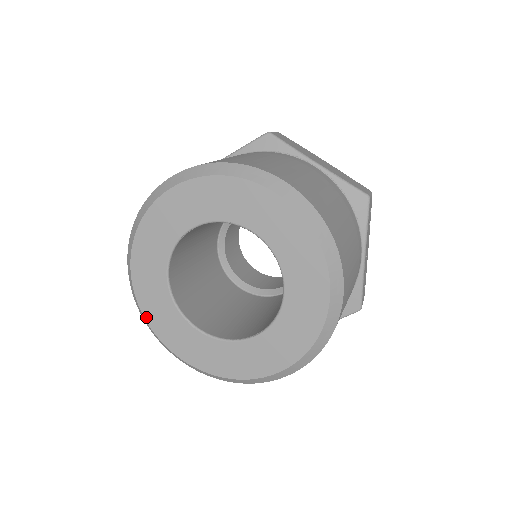
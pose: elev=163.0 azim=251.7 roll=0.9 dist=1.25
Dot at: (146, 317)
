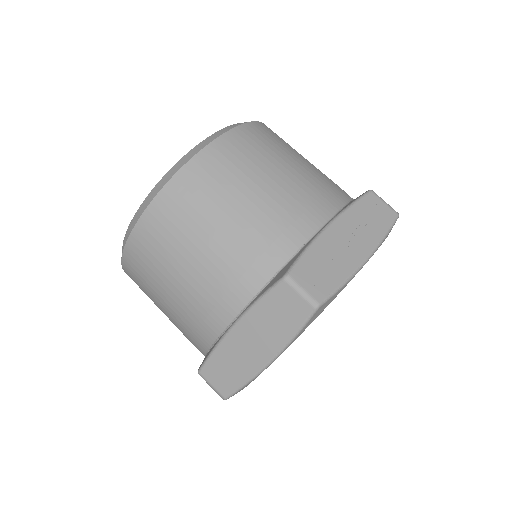
Dot at: occluded
